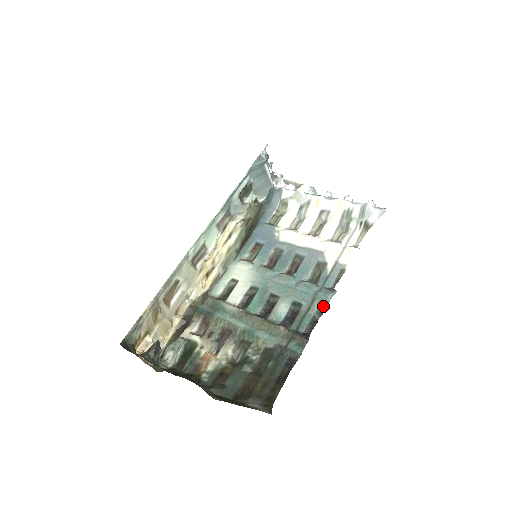
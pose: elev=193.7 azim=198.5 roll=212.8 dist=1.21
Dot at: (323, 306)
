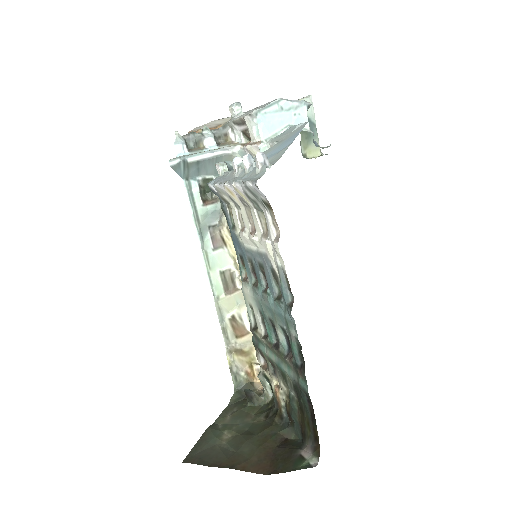
Dot at: (295, 330)
